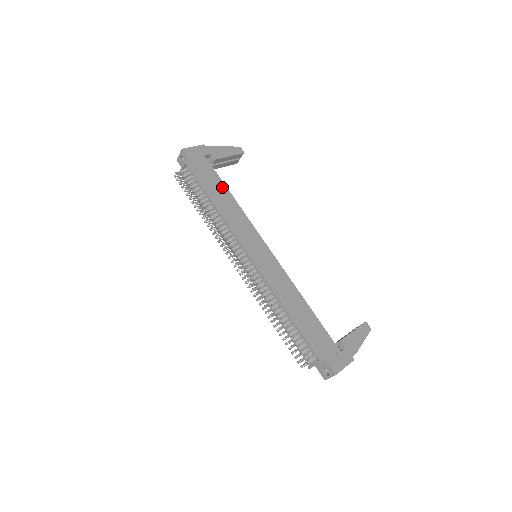
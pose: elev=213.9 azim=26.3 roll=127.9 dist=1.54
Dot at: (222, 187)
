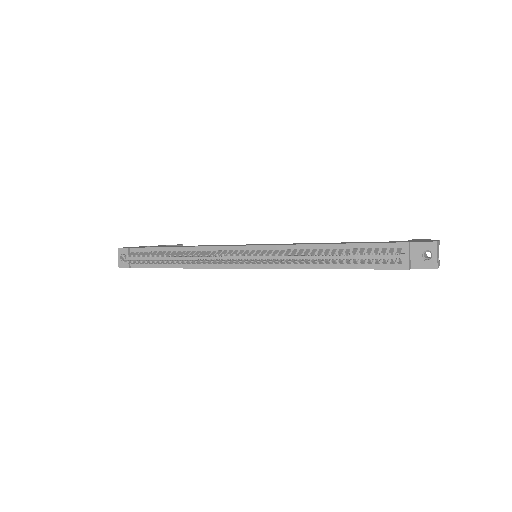
Dot at: occluded
